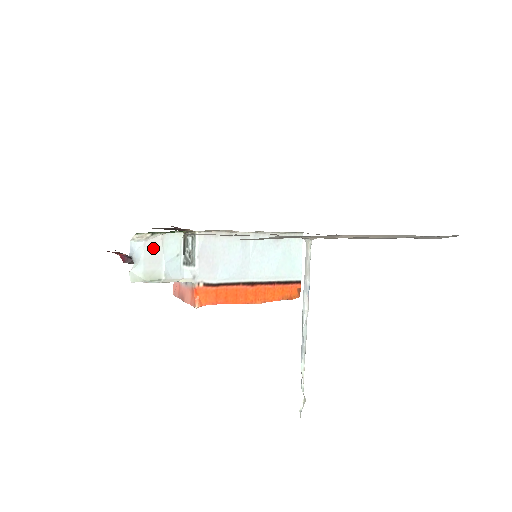
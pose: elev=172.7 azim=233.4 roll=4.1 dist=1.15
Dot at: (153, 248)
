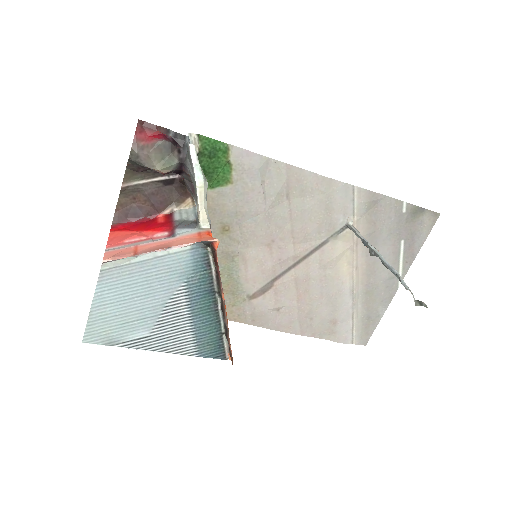
Dot at: occluded
